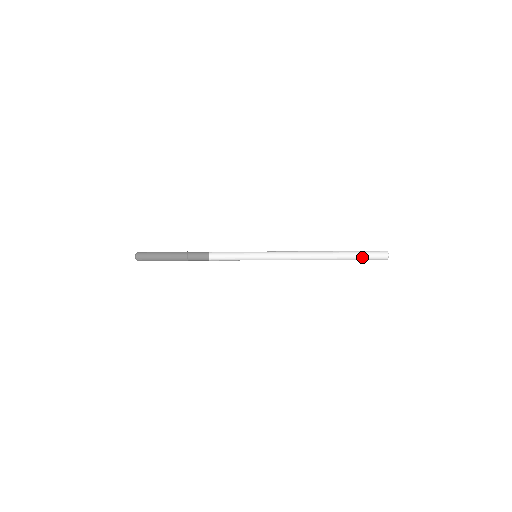
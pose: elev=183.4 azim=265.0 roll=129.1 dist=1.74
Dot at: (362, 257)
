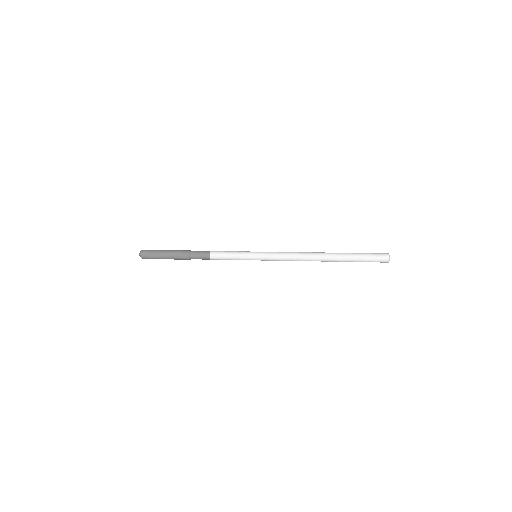
Dot at: (362, 257)
